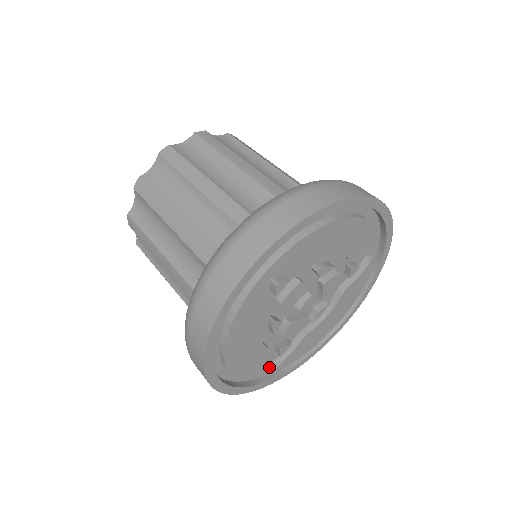
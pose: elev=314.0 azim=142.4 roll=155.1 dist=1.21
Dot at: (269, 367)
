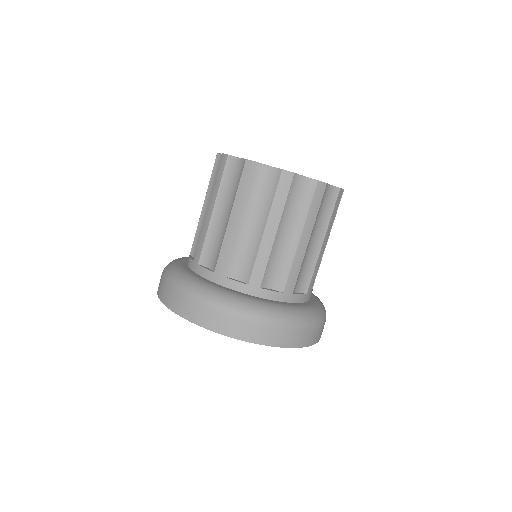
Dot at: occluded
